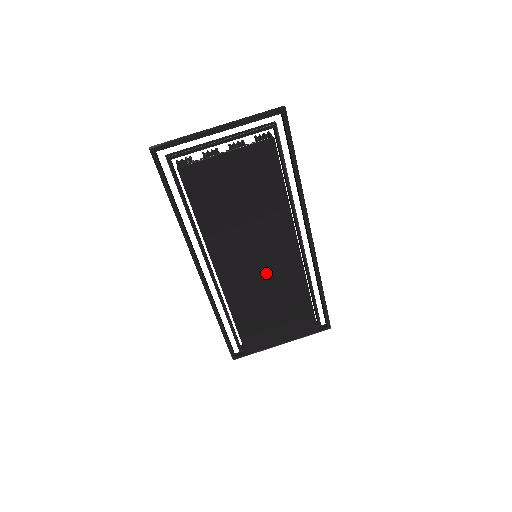
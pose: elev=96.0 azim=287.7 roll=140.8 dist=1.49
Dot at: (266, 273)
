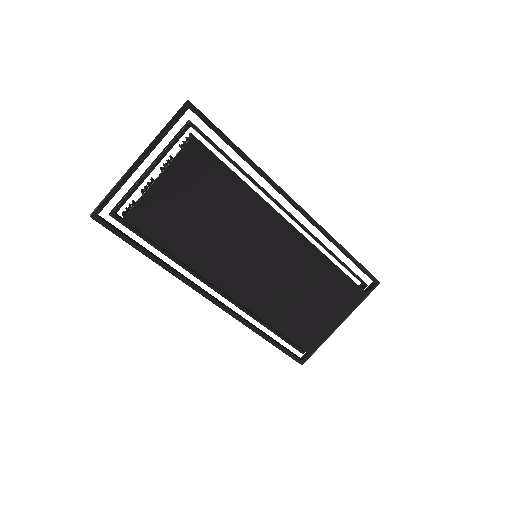
Dot at: (275, 267)
